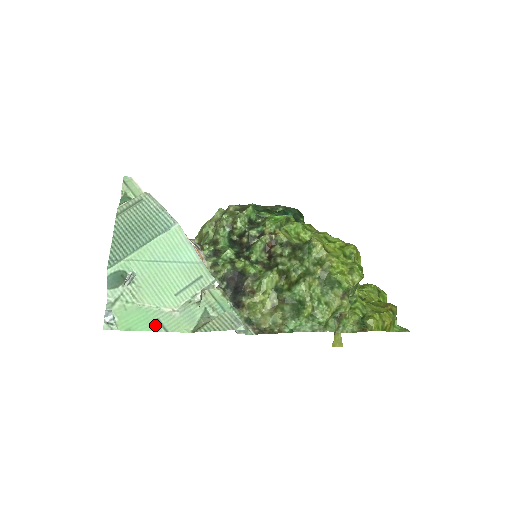
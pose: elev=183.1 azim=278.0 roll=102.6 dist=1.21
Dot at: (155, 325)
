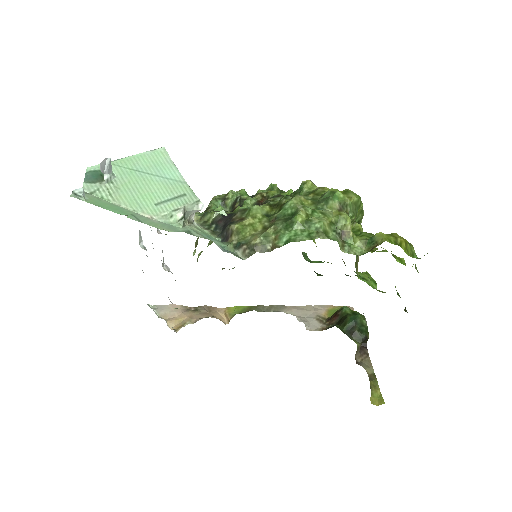
Dot at: (128, 215)
